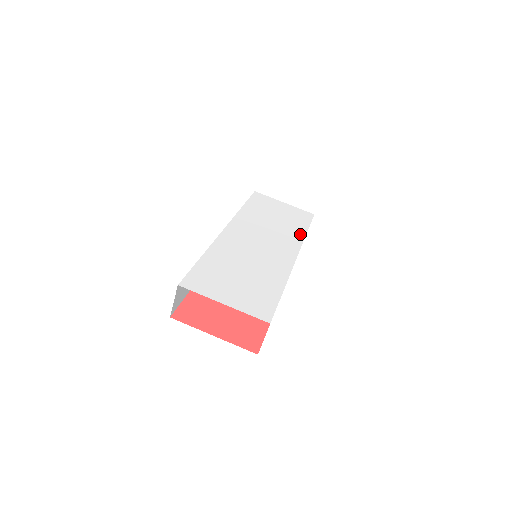
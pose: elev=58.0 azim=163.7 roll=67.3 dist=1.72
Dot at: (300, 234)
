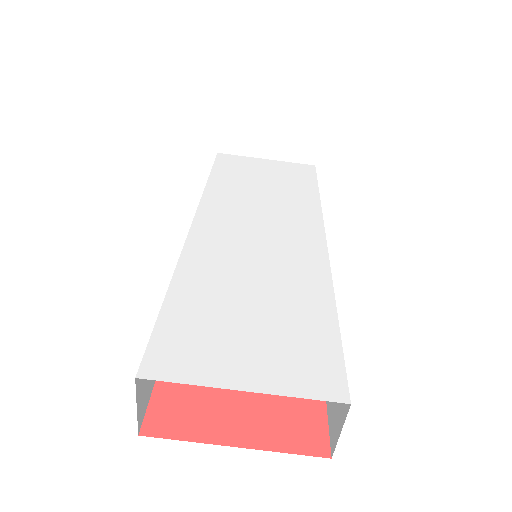
Dot at: (311, 201)
